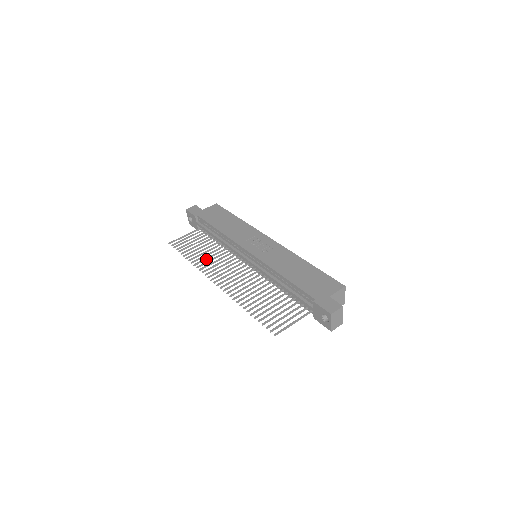
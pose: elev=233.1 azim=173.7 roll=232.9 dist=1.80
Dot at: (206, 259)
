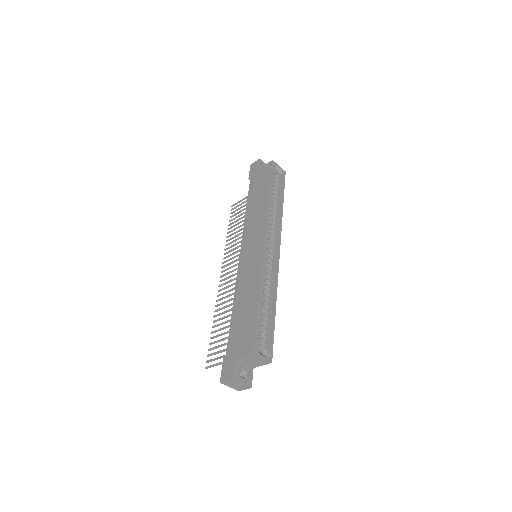
Dot at: (235, 240)
